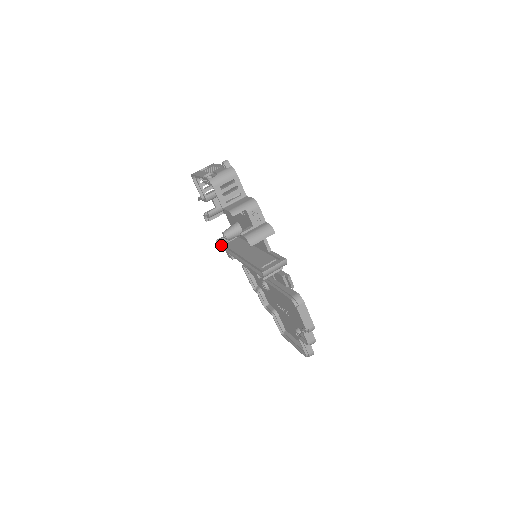
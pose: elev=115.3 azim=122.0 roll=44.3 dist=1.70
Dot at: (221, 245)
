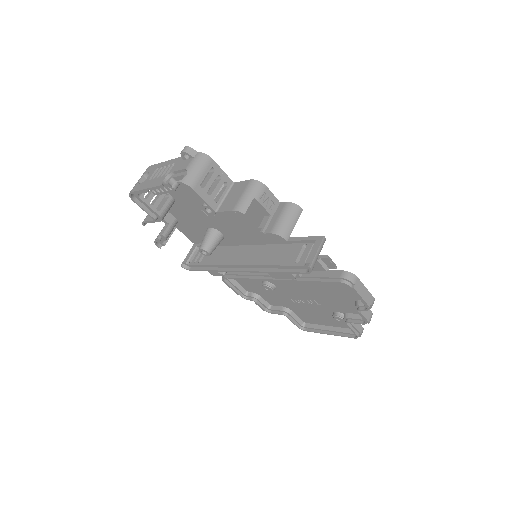
Dot at: (192, 267)
